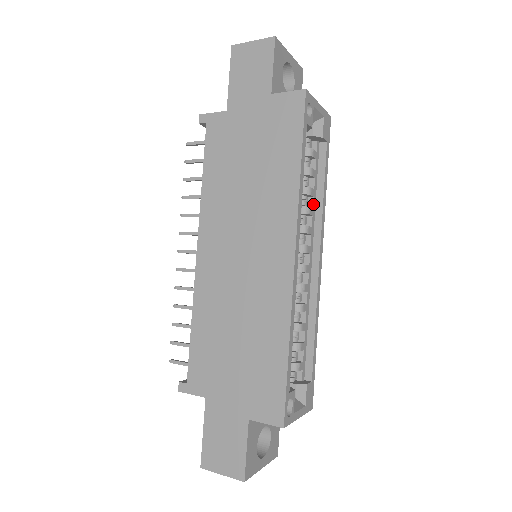
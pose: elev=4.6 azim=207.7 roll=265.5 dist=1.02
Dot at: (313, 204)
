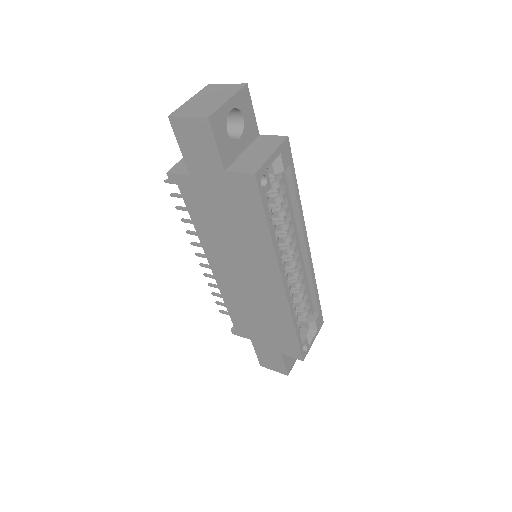
Dot at: (291, 215)
